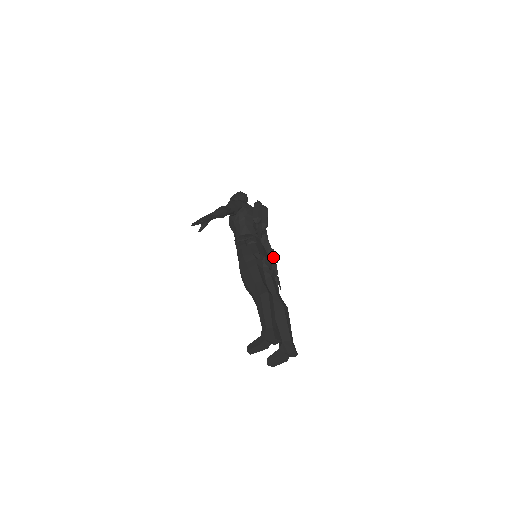
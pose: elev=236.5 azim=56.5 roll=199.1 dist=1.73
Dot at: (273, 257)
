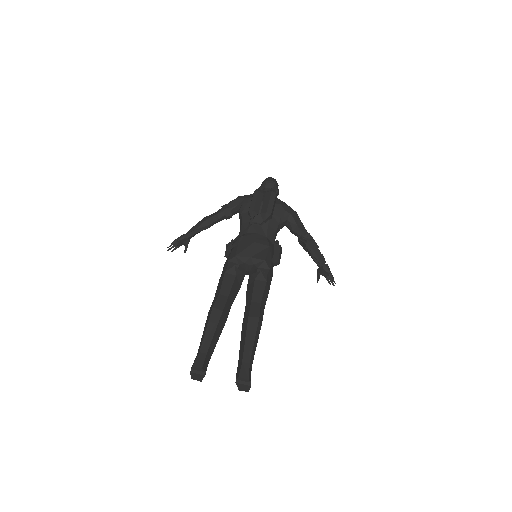
Dot at: (308, 243)
